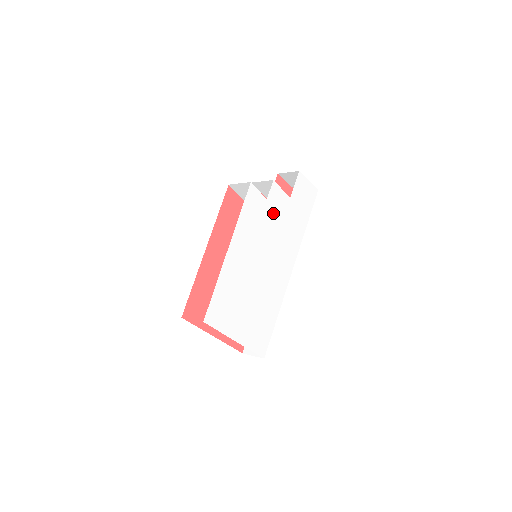
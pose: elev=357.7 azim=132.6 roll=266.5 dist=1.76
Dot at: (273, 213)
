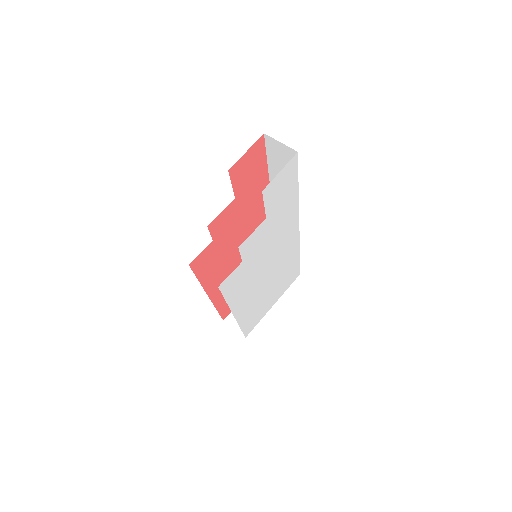
Dot at: (255, 252)
